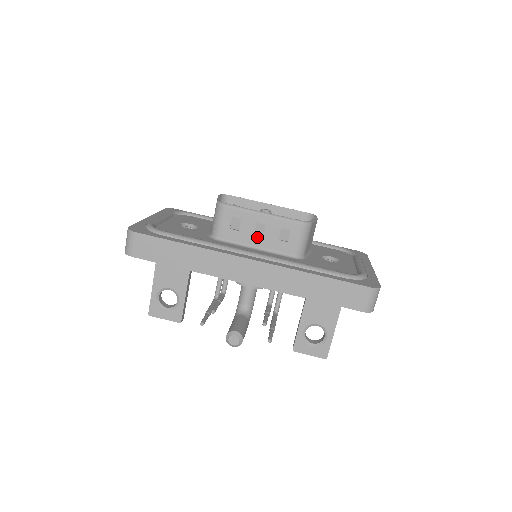
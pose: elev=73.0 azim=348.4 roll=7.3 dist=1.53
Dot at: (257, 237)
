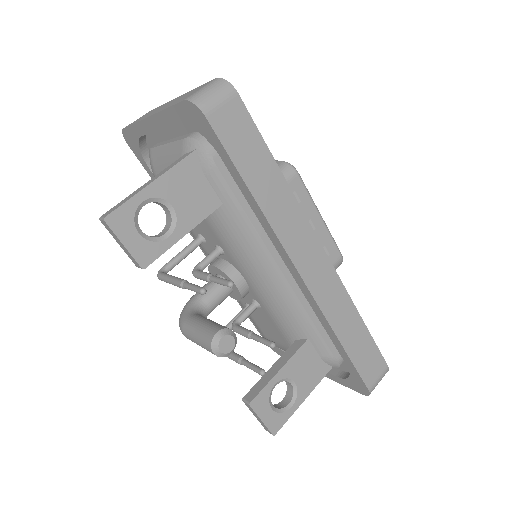
Dot at: occluded
